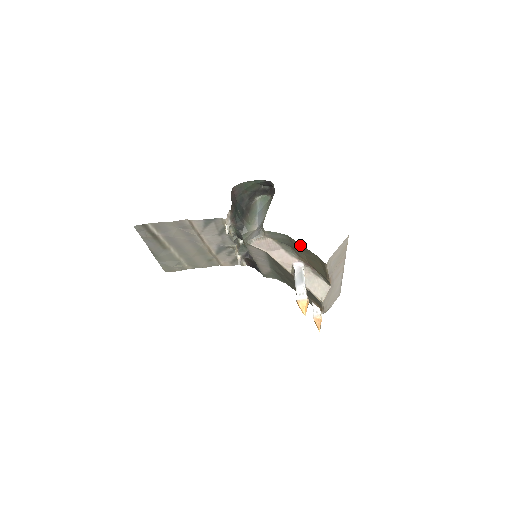
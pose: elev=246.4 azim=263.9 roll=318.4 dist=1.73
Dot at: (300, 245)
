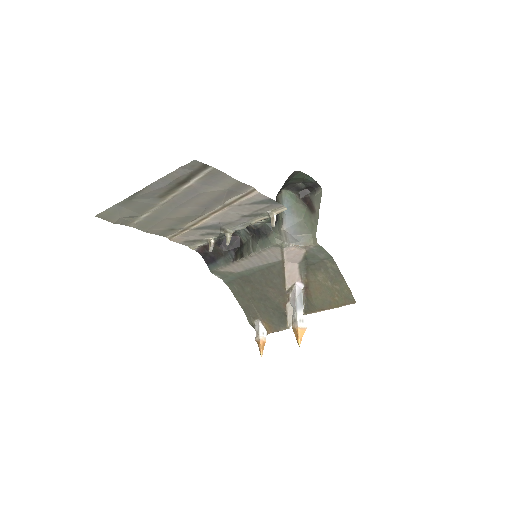
Dot at: (337, 273)
